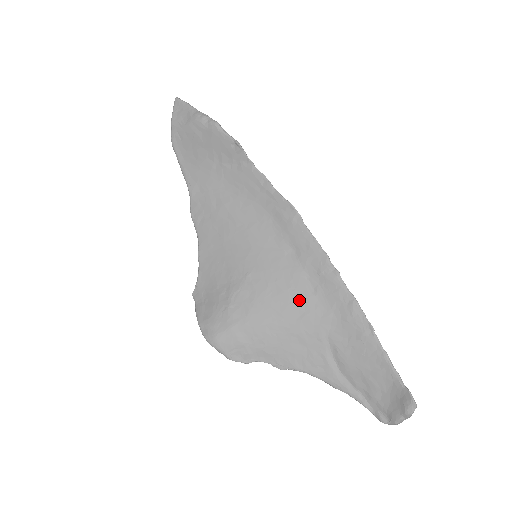
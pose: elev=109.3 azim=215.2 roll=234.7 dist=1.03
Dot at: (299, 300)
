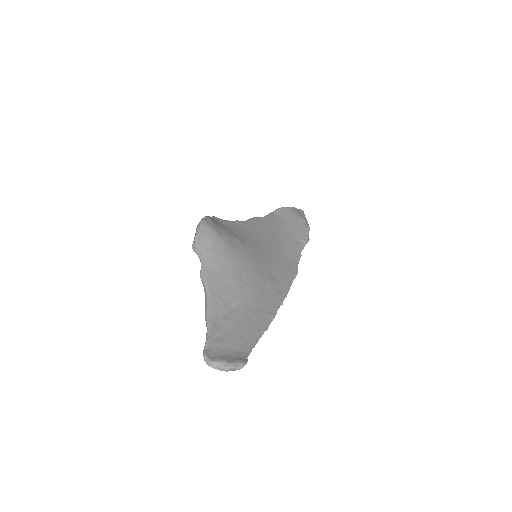
Dot at: (254, 281)
